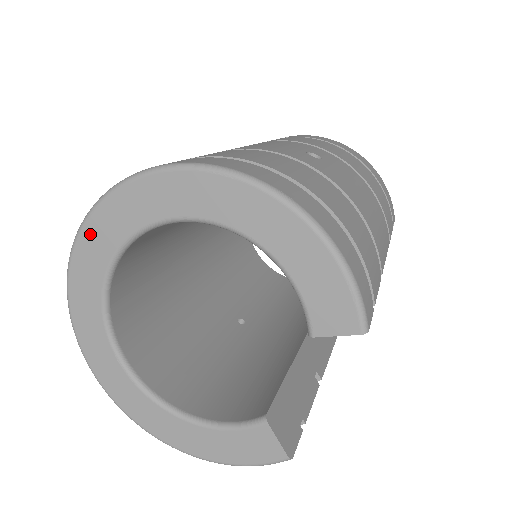
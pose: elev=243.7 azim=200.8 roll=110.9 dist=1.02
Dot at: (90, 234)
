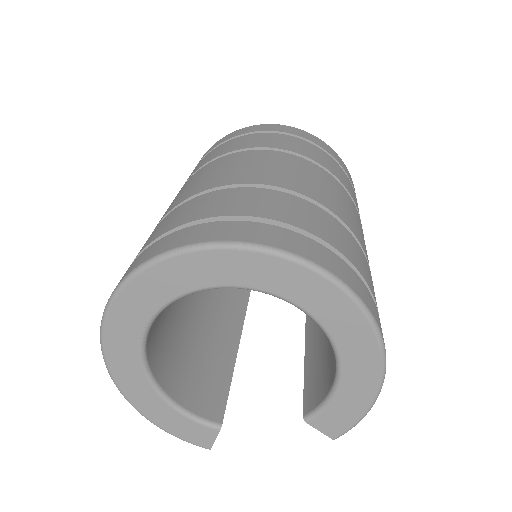
Dot at: (232, 258)
